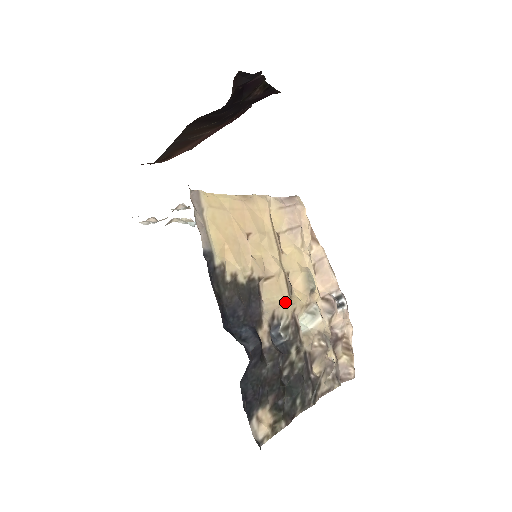
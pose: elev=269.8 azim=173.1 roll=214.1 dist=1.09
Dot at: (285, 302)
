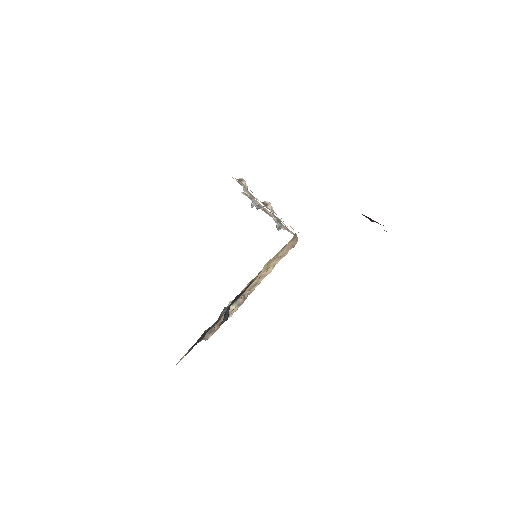
Dot at: occluded
